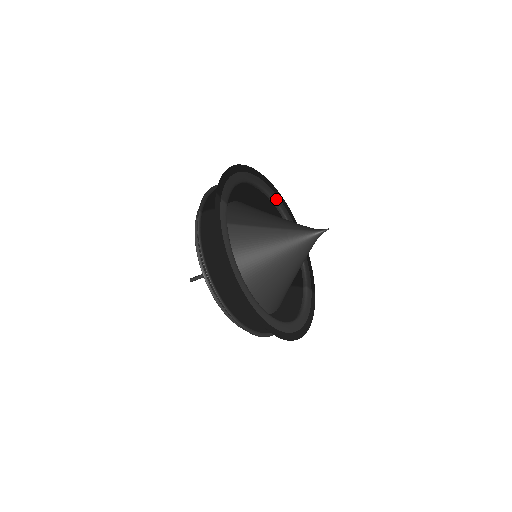
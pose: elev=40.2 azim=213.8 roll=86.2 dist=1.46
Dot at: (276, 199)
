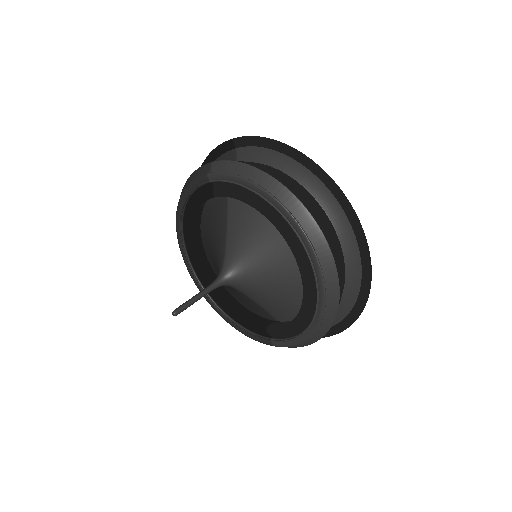
Dot at: occluded
